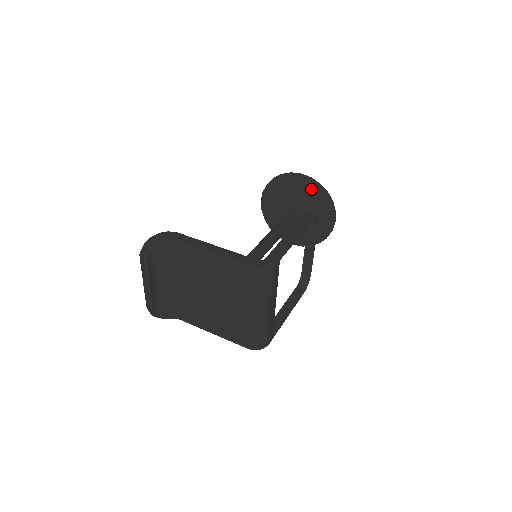
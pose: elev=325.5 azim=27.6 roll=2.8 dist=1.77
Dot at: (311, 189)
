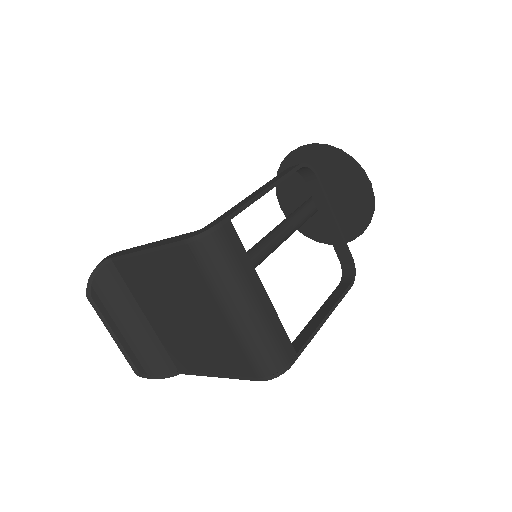
Dot at: (320, 158)
